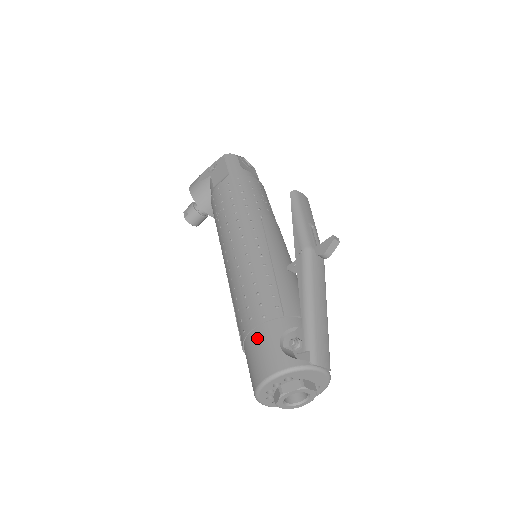
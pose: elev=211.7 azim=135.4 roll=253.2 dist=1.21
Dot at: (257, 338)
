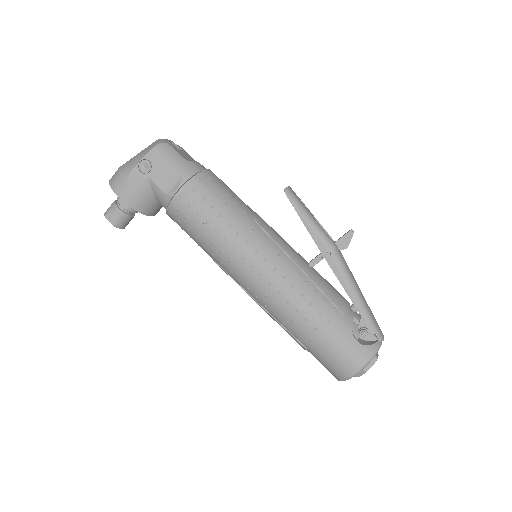
Dot at: (333, 342)
